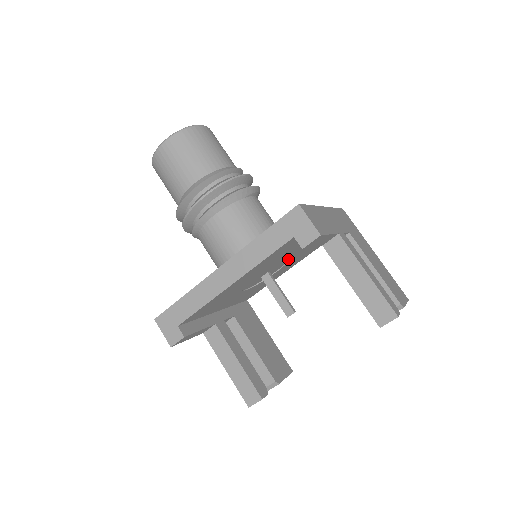
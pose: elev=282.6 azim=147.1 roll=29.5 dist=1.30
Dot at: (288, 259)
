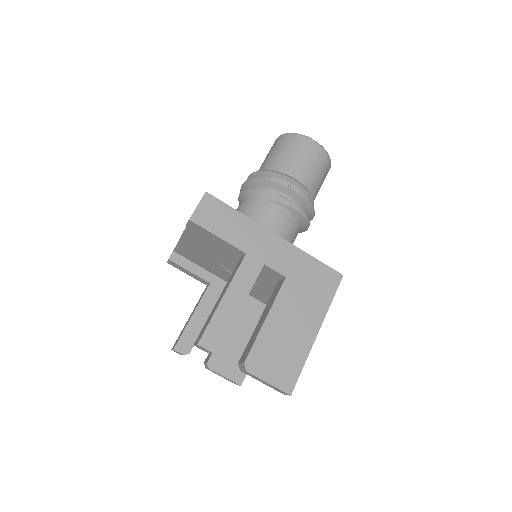
Dot at: occluded
